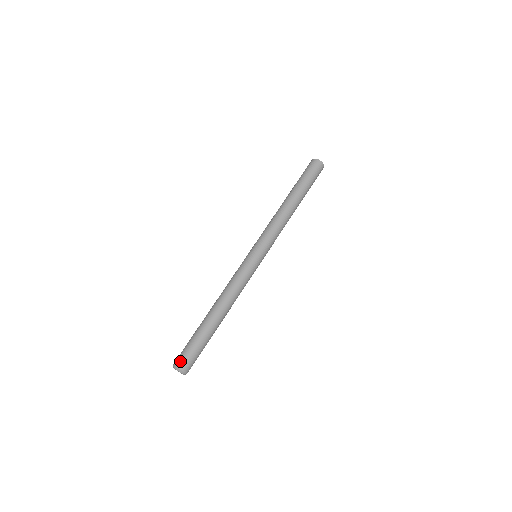
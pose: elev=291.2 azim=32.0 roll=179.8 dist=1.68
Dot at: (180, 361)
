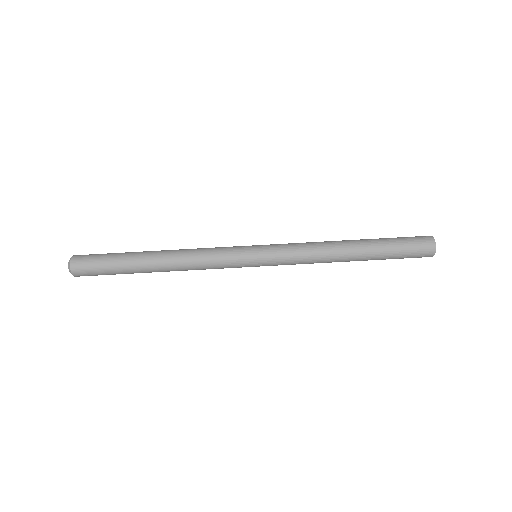
Dot at: (79, 272)
